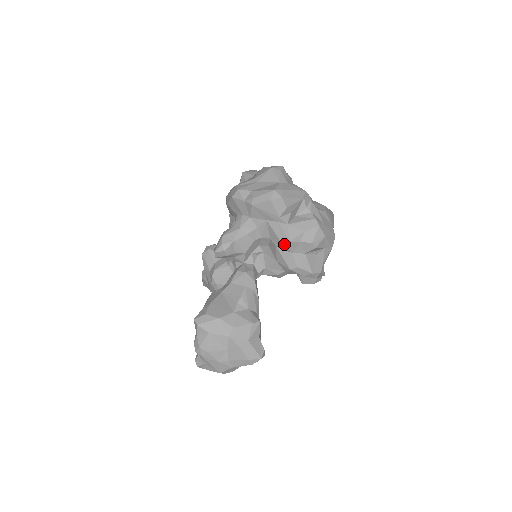
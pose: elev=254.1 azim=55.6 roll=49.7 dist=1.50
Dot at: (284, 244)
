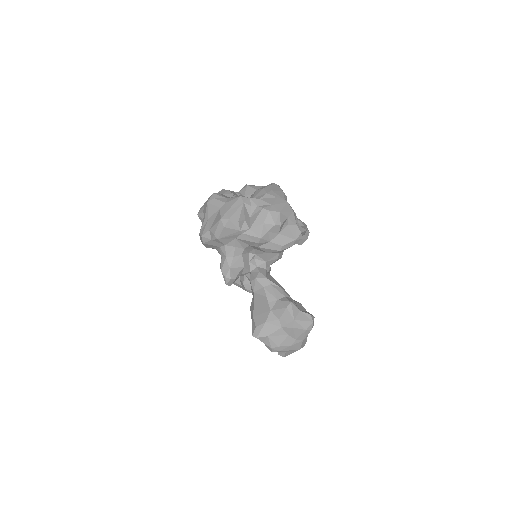
Dot at: (259, 242)
